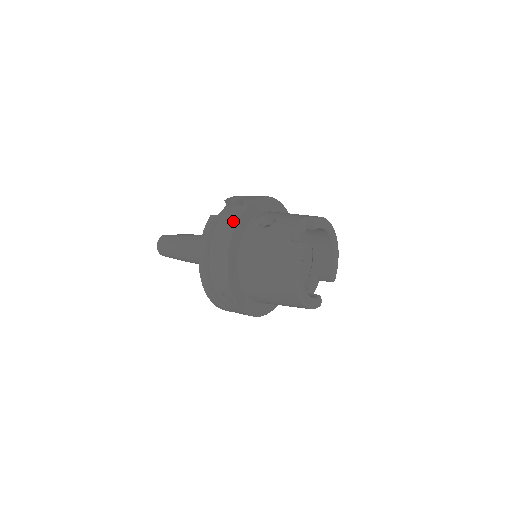
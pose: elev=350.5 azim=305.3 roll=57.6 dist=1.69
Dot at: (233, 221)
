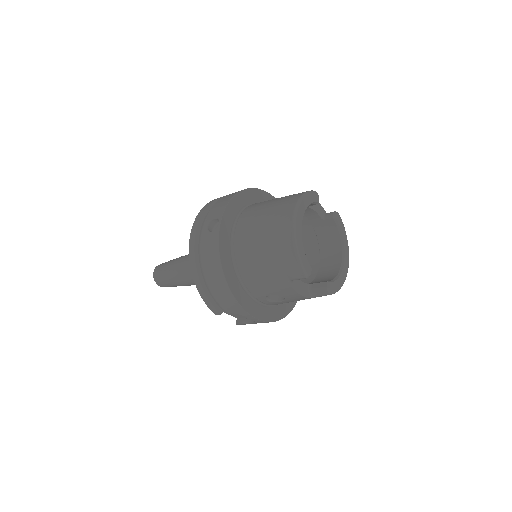
Dot at: occluded
